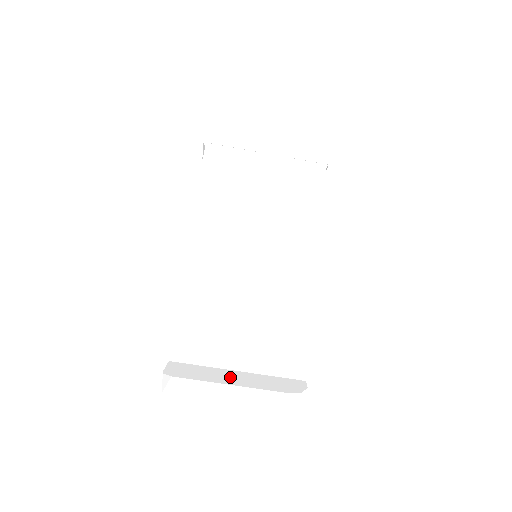
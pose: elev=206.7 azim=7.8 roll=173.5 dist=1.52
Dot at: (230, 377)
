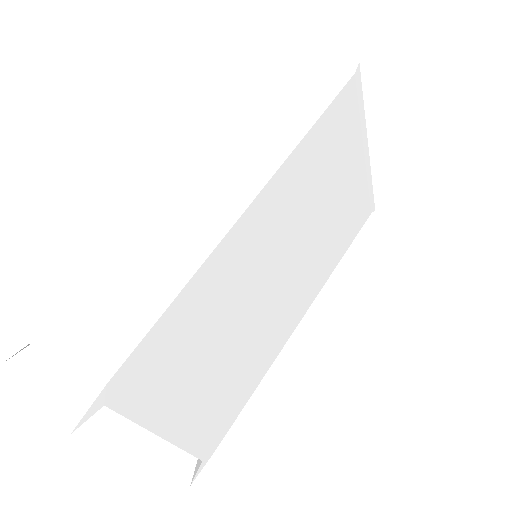
Dot at: occluded
